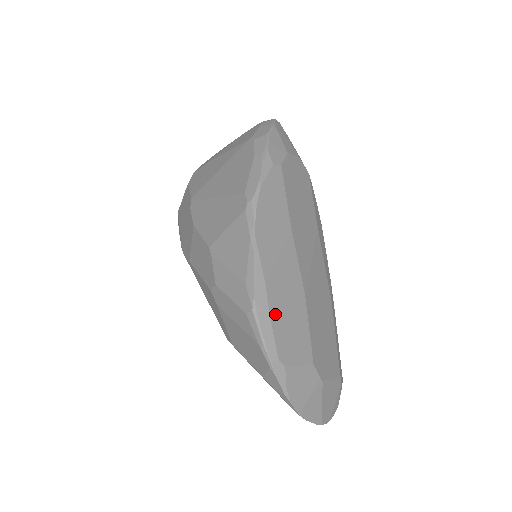
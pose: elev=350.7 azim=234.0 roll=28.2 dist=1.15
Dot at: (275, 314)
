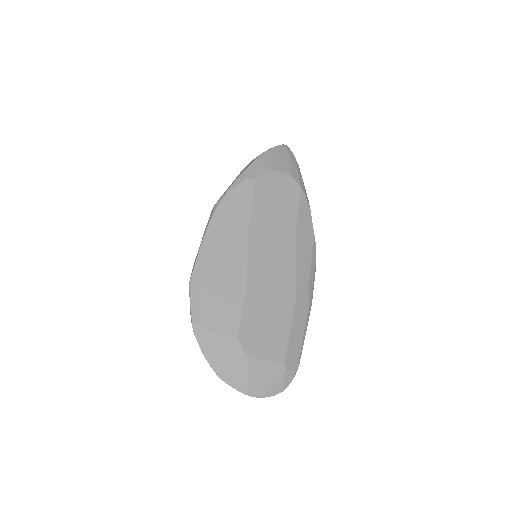
Dot at: (207, 290)
